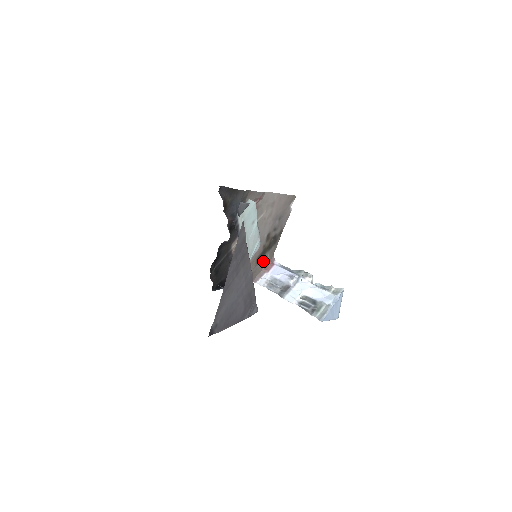
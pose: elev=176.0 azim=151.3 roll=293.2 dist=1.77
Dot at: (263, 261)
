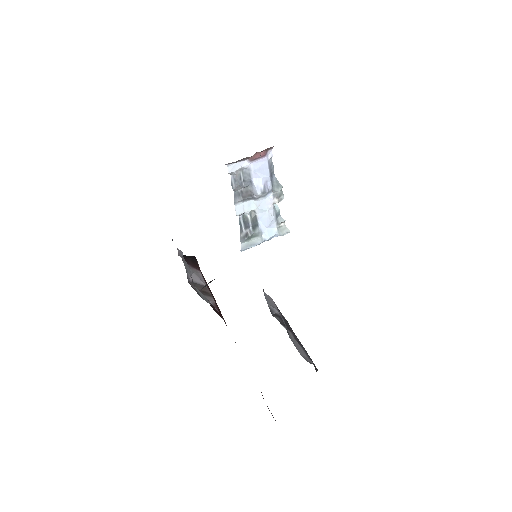
Dot at: occluded
